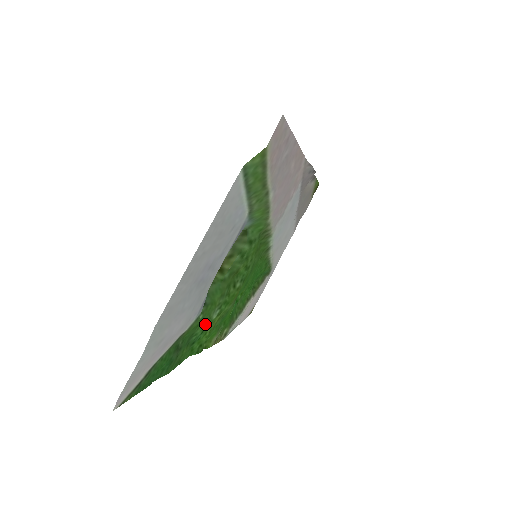
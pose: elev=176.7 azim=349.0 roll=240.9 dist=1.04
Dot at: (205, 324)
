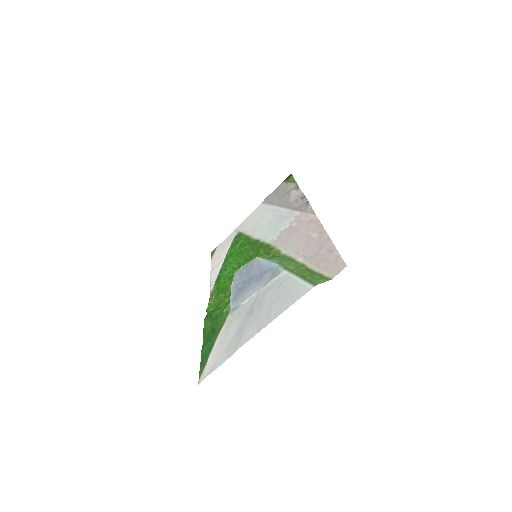
Dot at: (222, 306)
